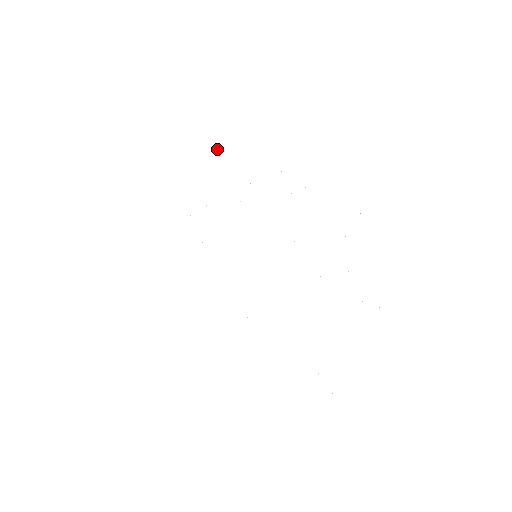
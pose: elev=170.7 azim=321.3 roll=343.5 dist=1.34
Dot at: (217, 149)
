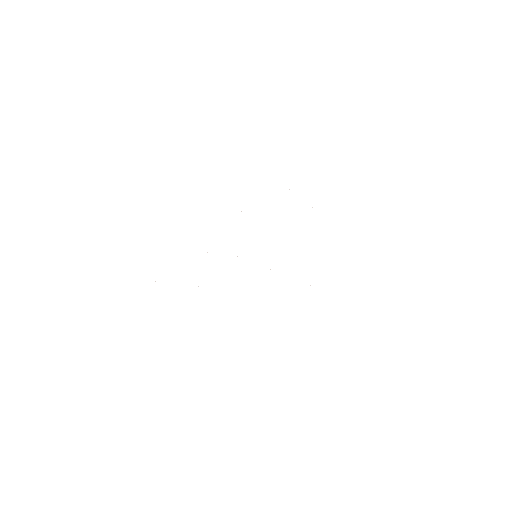
Dot at: occluded
